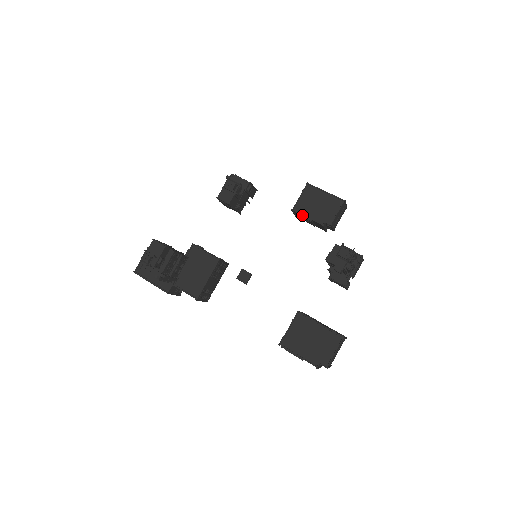
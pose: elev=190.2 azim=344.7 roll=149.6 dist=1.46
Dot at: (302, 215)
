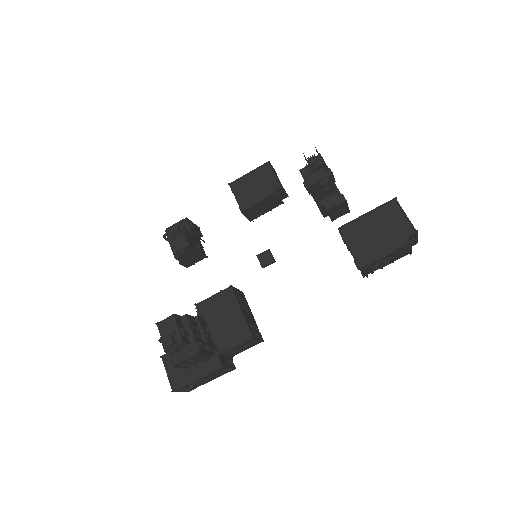
Dot at: (253, 205)
